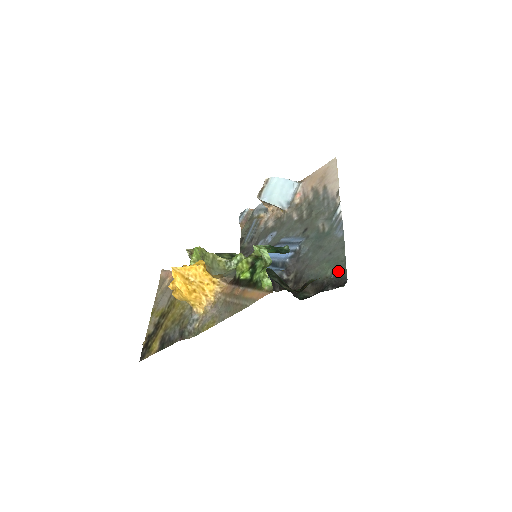
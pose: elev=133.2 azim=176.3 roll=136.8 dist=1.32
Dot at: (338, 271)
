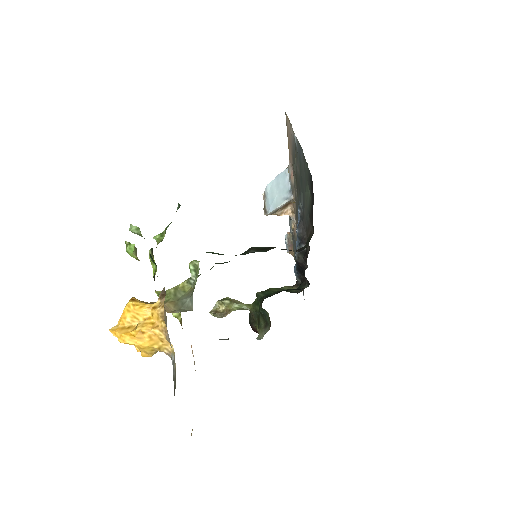
Dot at: (308, 181)
